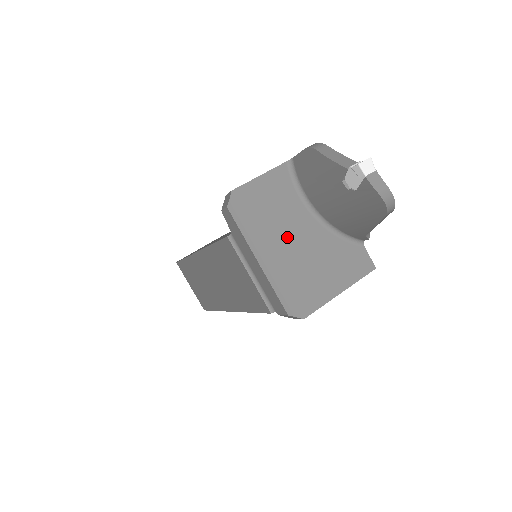
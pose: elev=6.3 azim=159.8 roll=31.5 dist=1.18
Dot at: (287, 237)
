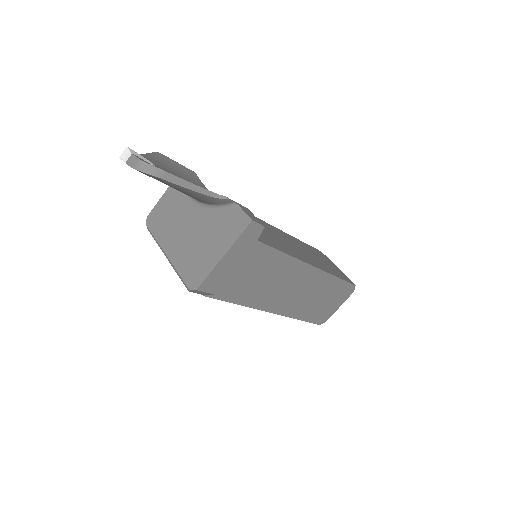
Dot at: (181, 230)
